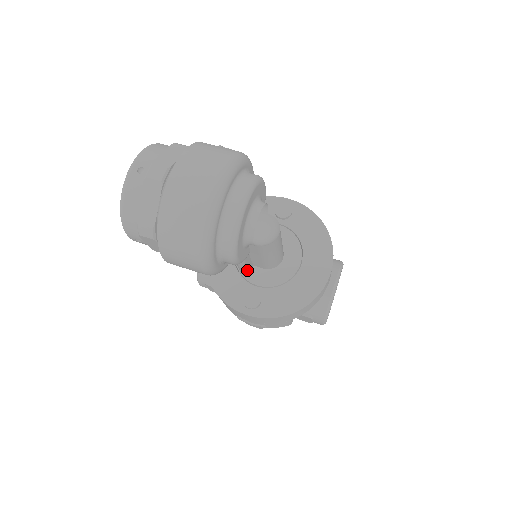
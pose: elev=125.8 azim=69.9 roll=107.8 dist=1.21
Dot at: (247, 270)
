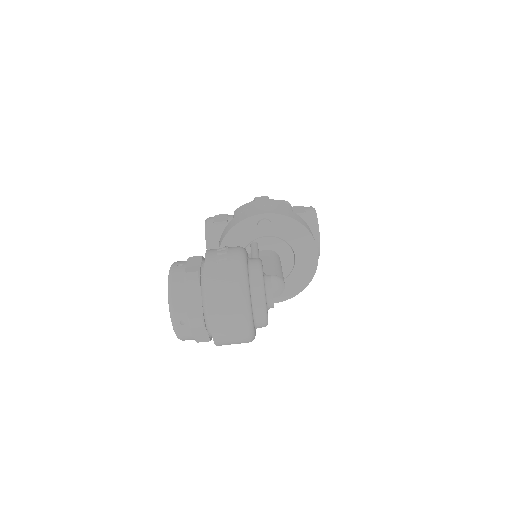
Dot at: occluded
